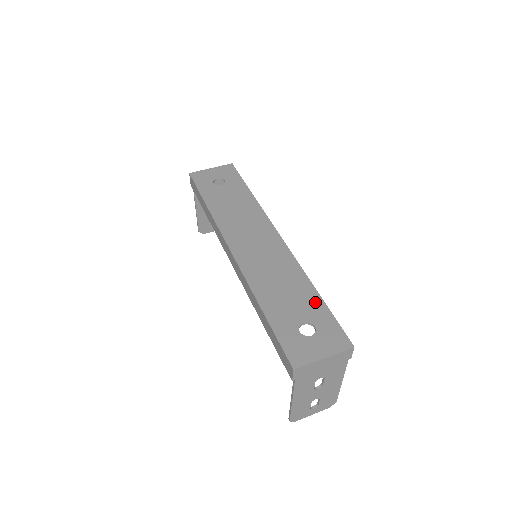
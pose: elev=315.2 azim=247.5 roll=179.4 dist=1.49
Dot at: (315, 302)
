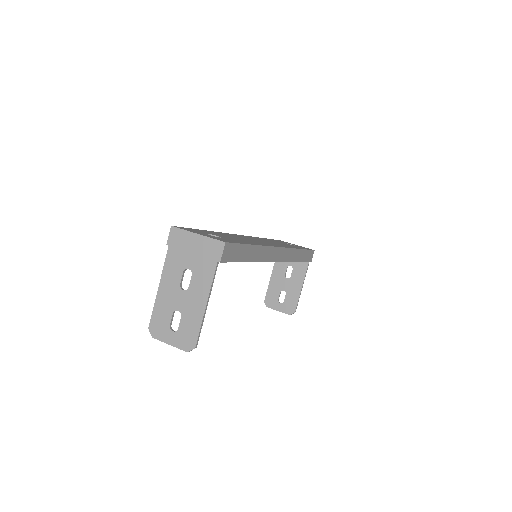
Dot at: (243, 242)
